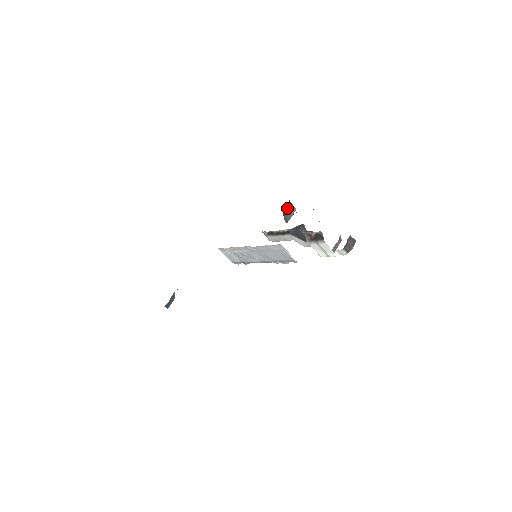
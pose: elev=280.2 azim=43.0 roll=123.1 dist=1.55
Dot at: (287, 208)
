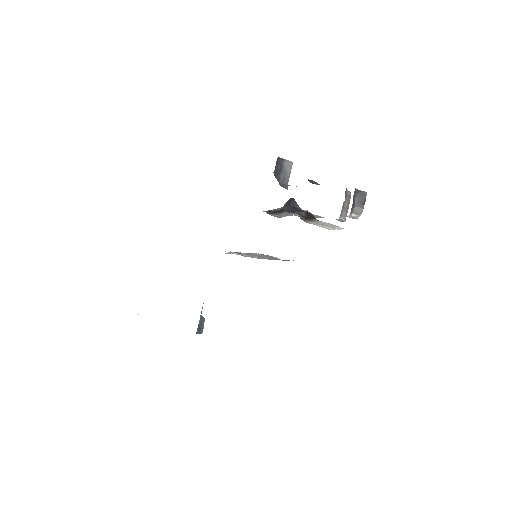
Dot at: (279, 168)
